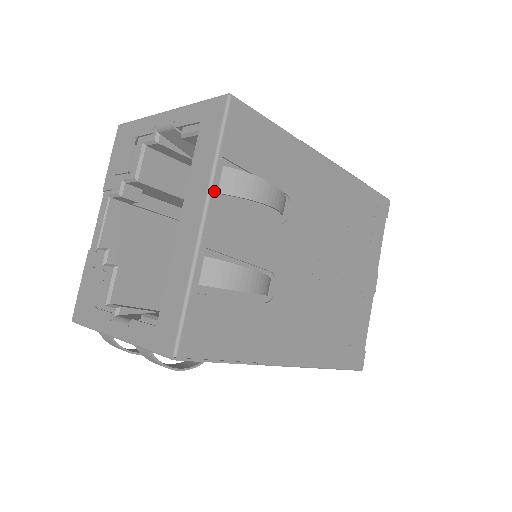
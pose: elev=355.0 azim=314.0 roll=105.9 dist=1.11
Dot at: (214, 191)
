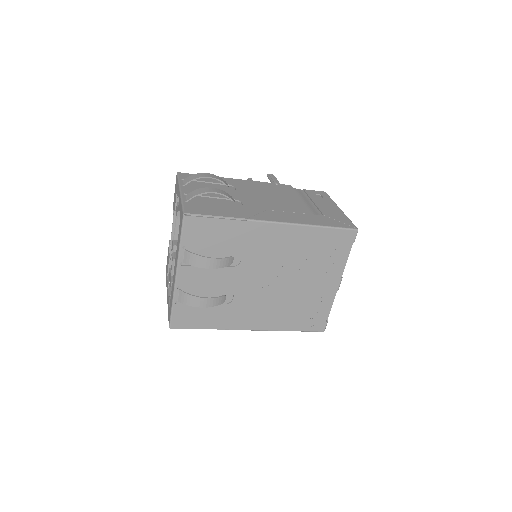
Dot at: (180, 262)
